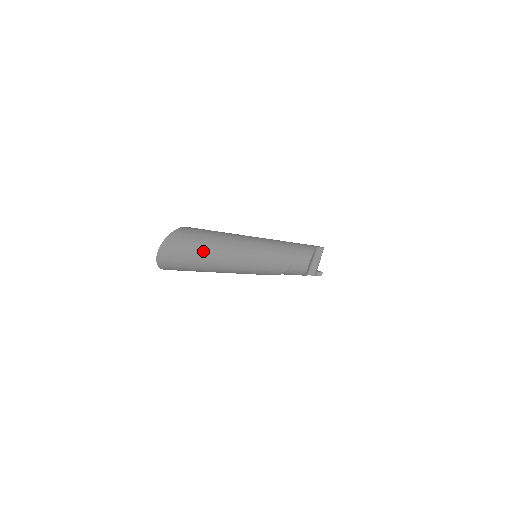
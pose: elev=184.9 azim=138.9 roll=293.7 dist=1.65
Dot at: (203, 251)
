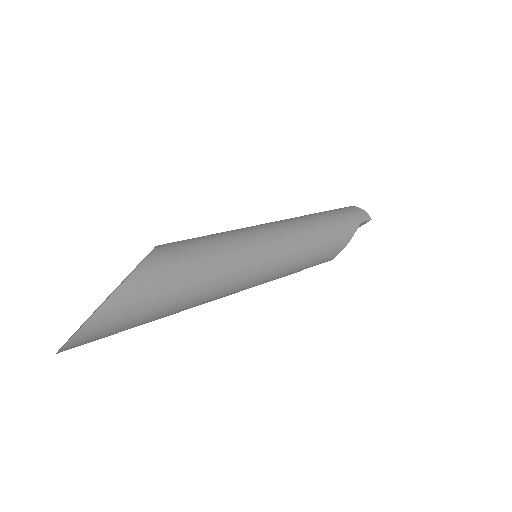
Dot at: (151, 317)
